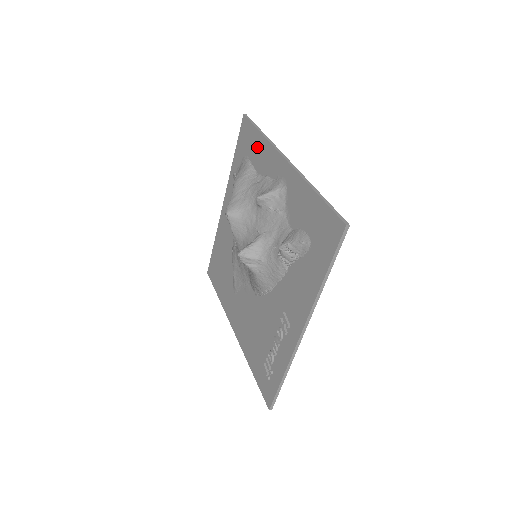
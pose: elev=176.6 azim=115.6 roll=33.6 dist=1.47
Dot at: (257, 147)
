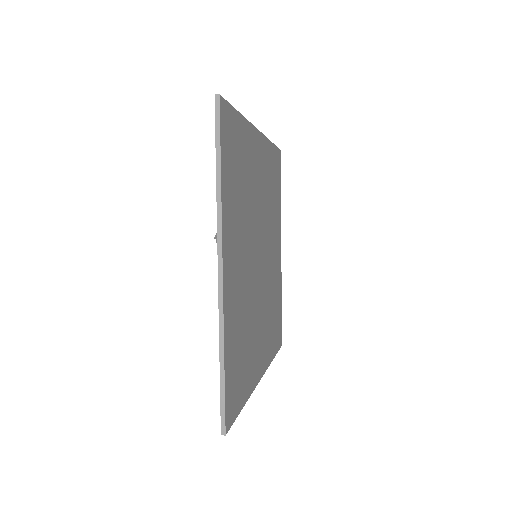
Dot at: occluded
